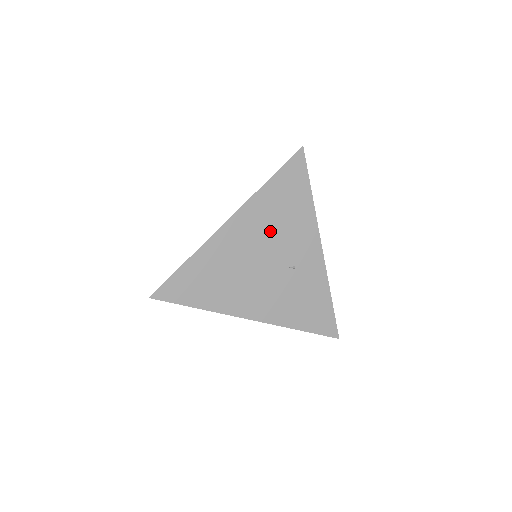
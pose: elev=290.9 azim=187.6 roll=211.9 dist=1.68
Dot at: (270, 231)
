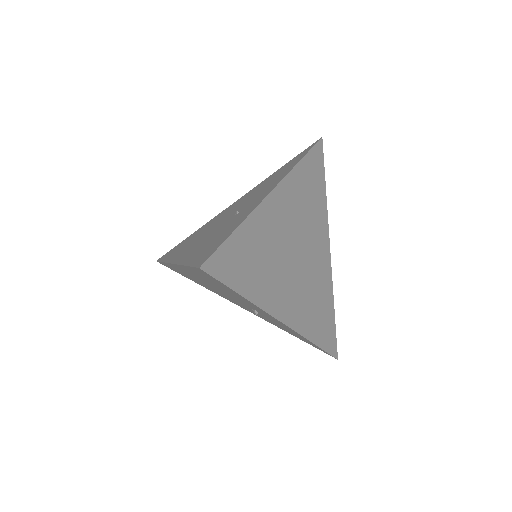
Dot at: occluded
